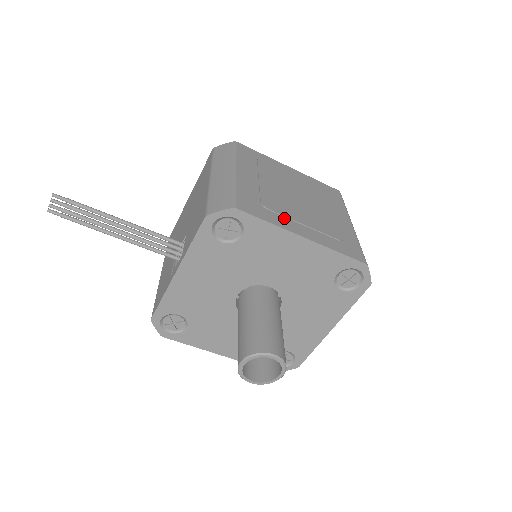
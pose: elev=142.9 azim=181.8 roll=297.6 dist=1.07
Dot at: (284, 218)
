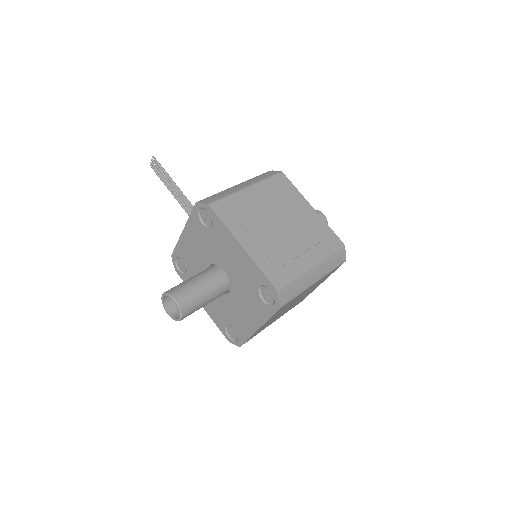
Dot at: (243, 229)
